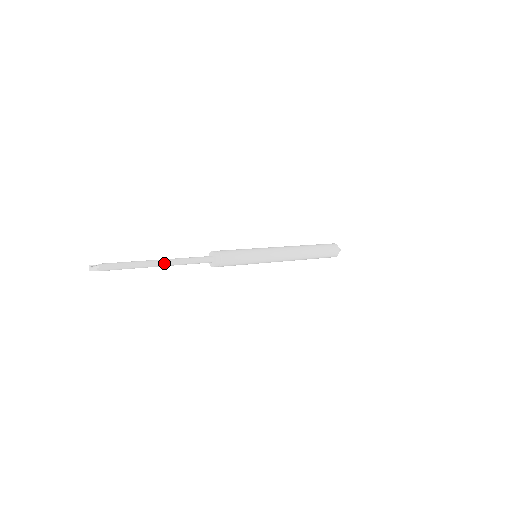
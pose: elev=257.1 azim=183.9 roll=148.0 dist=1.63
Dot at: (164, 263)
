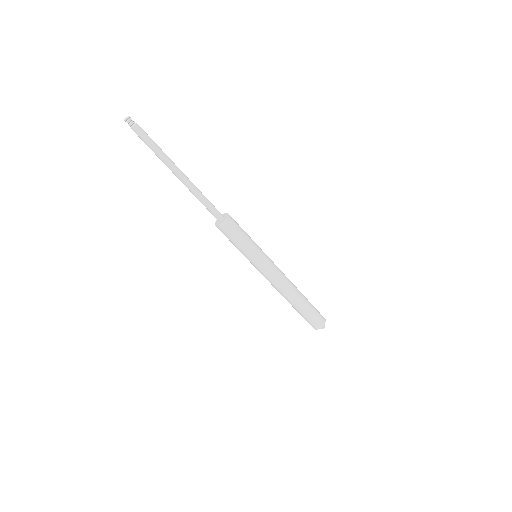
Dot at: (182, 179)
